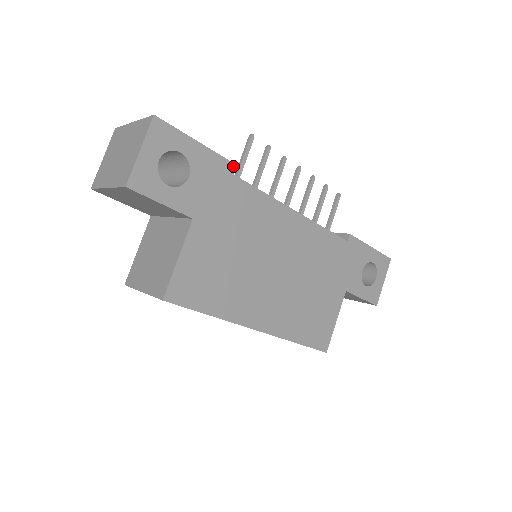
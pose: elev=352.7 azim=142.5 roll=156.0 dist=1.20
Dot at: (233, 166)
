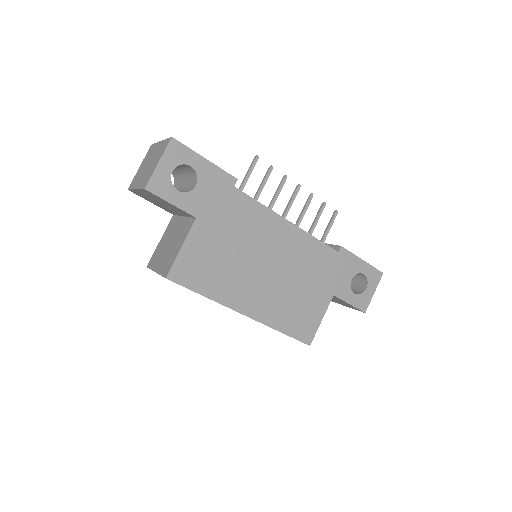
Dot at: (234, 180)
